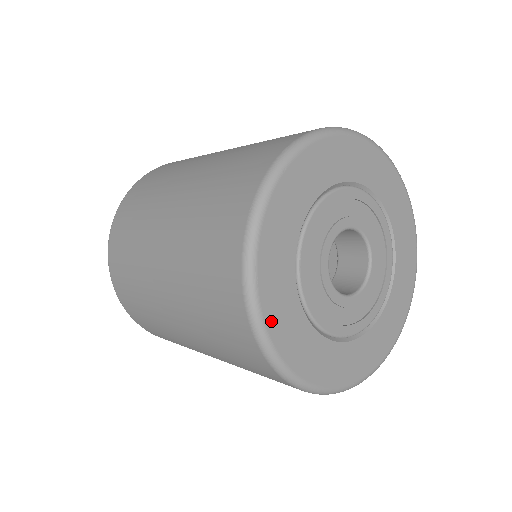
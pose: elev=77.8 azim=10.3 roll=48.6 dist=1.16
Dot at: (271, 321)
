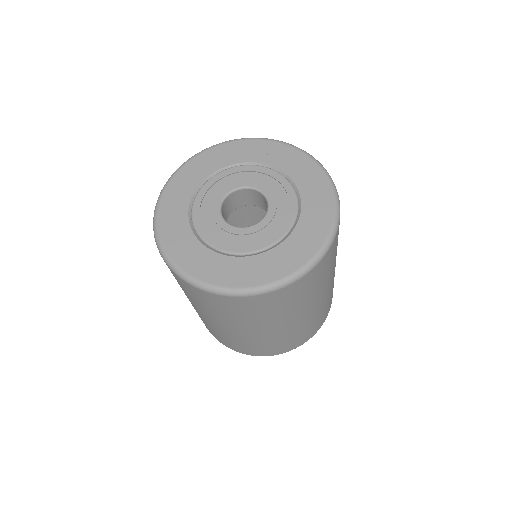
Dot at: (226, 282)
